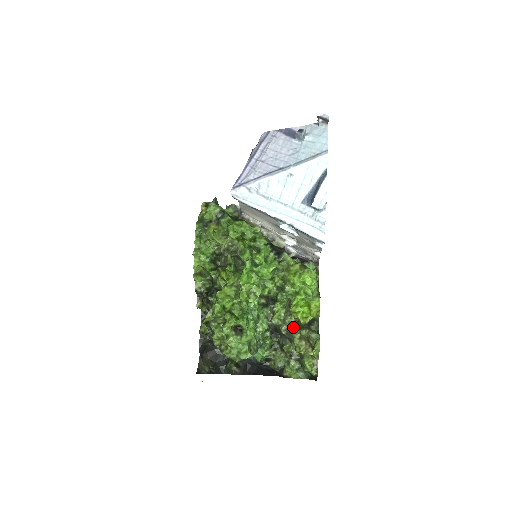
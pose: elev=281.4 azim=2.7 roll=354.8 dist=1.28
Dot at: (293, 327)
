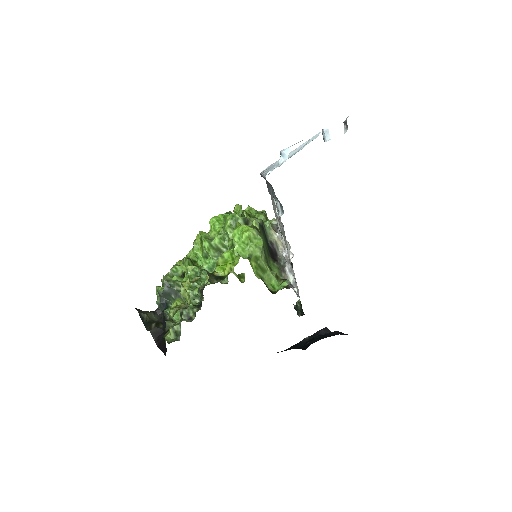
Dot at: occluded
